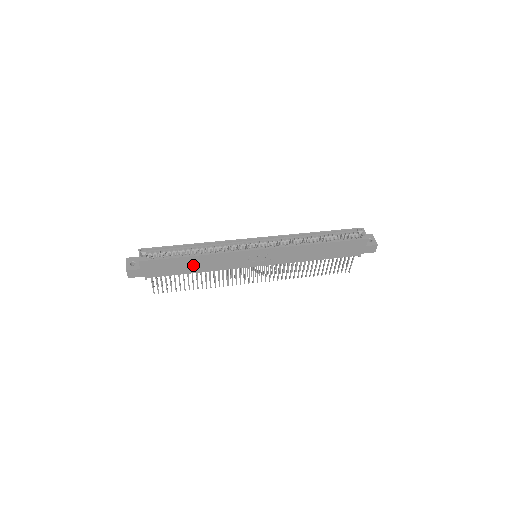
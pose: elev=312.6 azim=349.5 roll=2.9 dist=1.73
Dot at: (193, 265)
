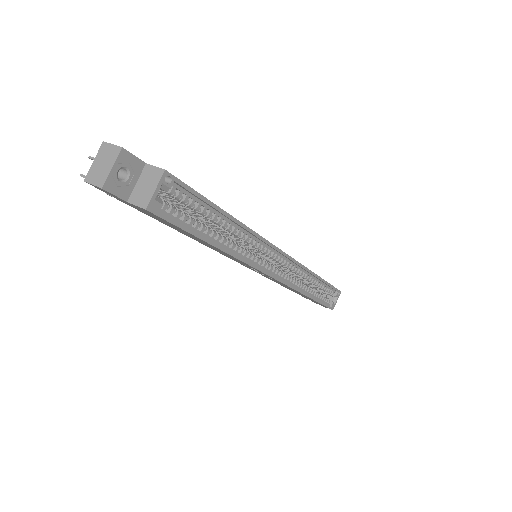
Dot at: (197, 239)
